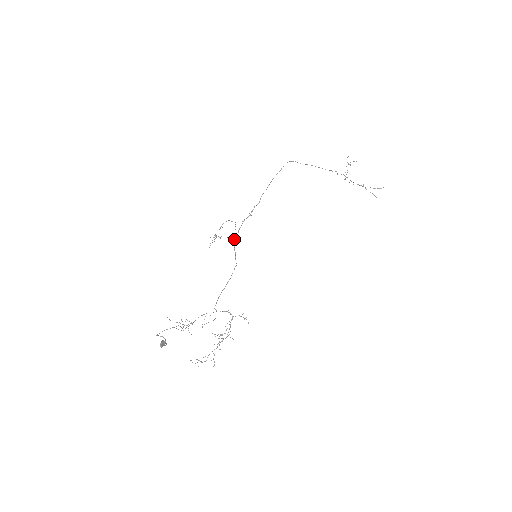
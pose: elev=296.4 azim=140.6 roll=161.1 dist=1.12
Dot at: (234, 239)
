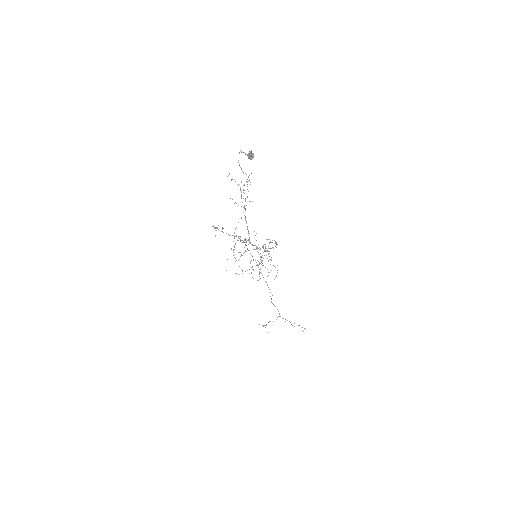
Dot at: (234, 237)
